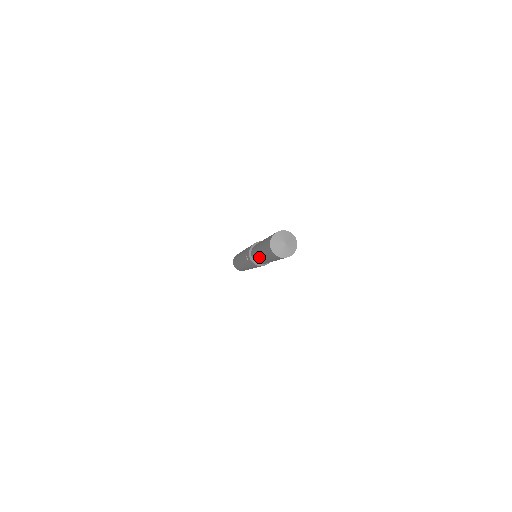
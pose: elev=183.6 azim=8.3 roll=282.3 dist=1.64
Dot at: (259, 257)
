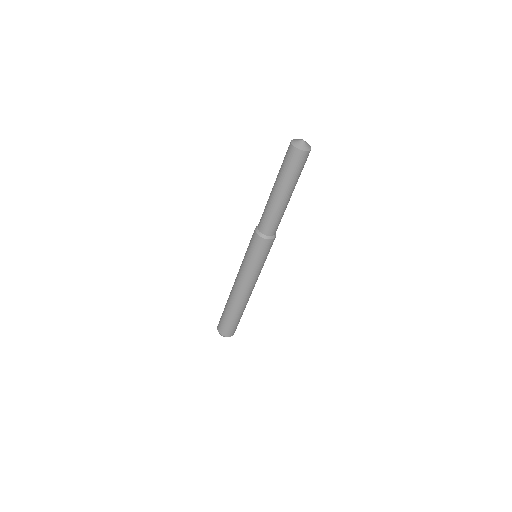
Dot at: (269, 197)
